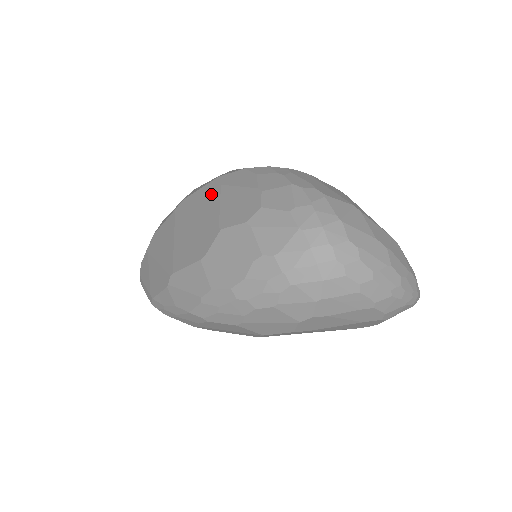
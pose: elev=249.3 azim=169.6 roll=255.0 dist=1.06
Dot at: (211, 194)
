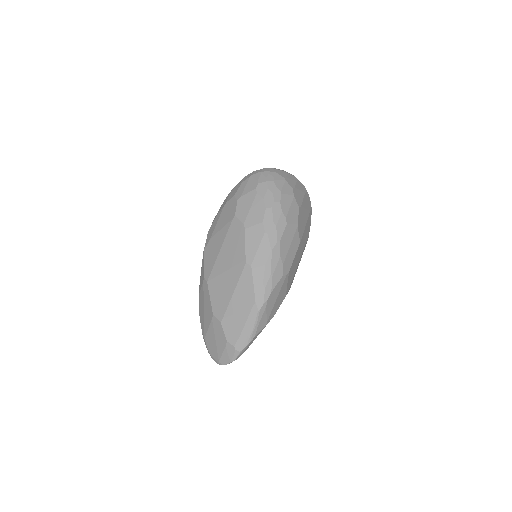
Dot at: (212, 244)
